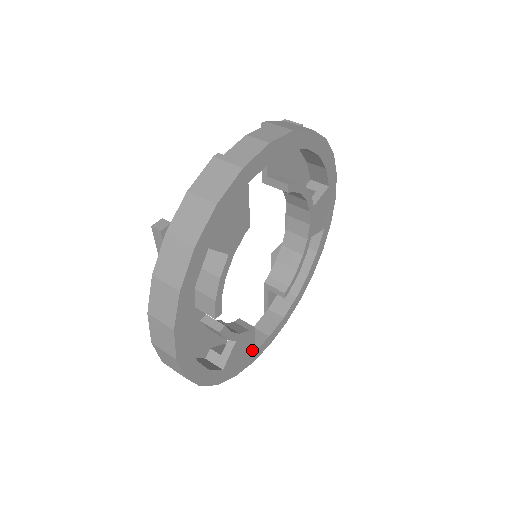
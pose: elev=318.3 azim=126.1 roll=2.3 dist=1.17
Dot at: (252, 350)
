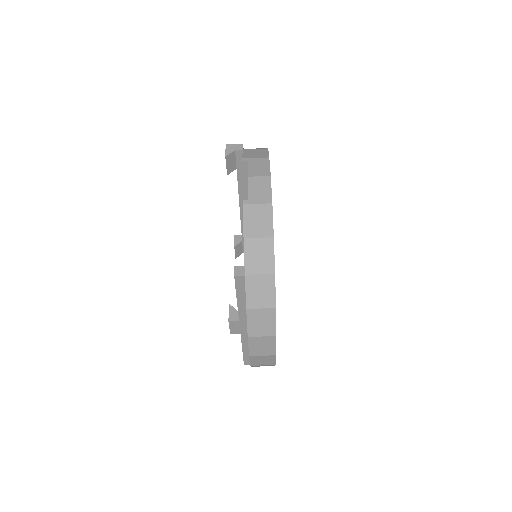
Dot at: occluded
